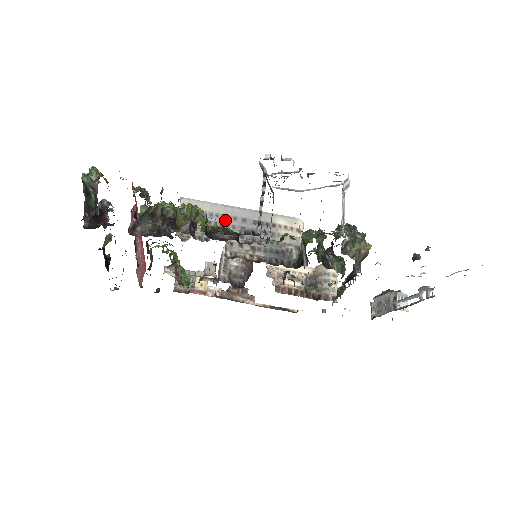
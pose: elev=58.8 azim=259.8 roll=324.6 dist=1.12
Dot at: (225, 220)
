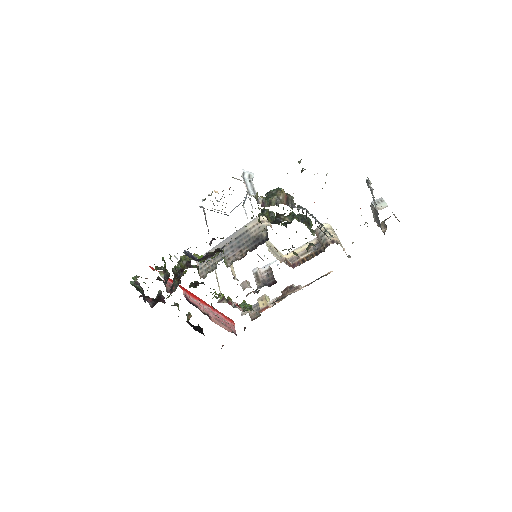
Dot at: occluded
